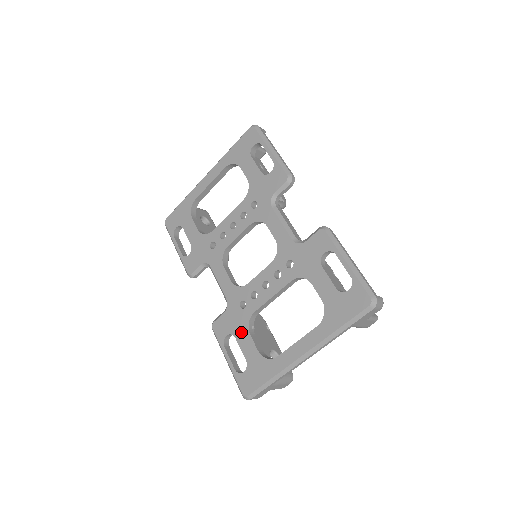
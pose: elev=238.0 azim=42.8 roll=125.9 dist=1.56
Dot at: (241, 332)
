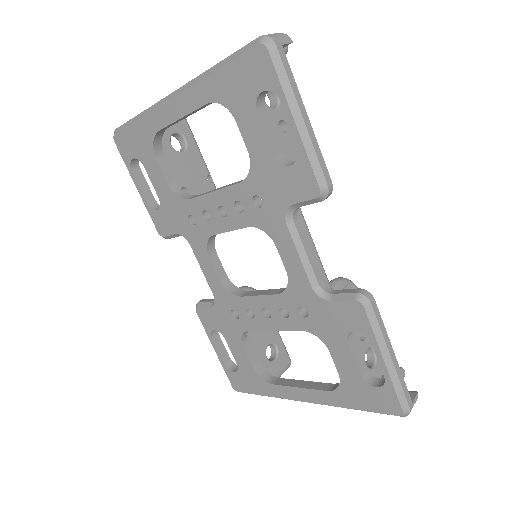
Dot at: (232, 338)
